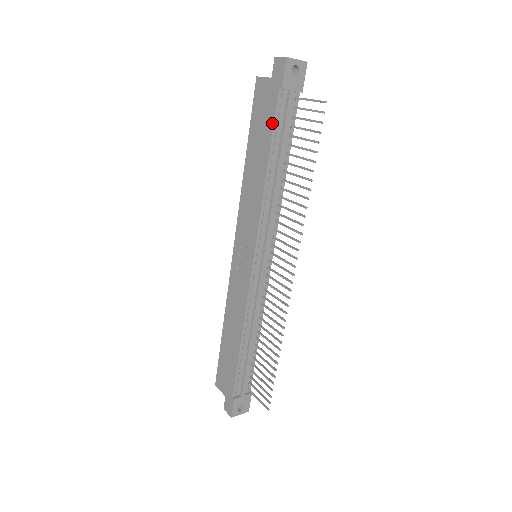
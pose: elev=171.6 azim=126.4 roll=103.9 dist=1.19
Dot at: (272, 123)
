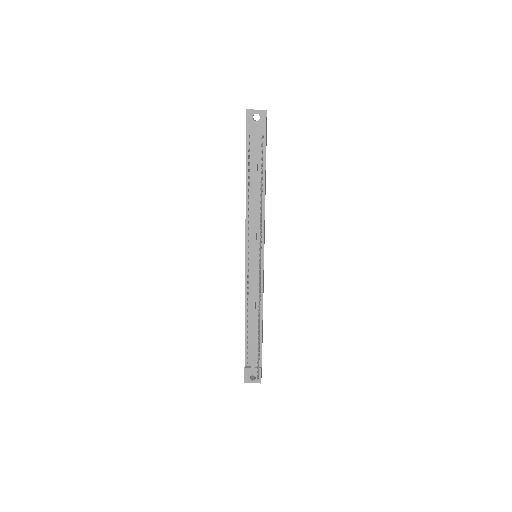
Dot at: (246, 156)
